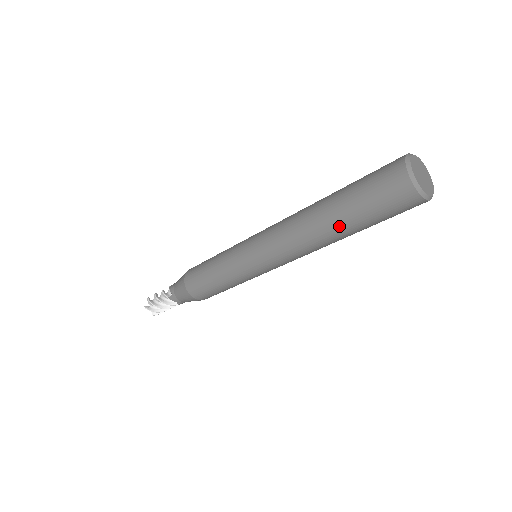
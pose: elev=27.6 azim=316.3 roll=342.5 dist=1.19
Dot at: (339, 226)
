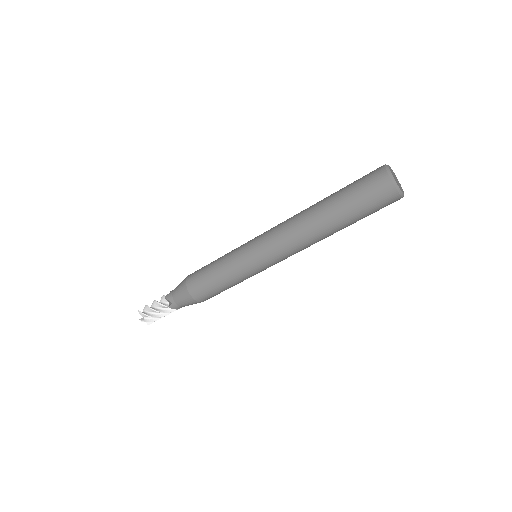
Dot at: (328, 207)
